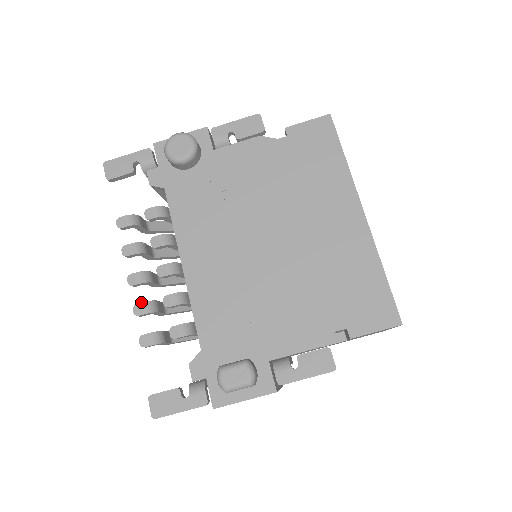
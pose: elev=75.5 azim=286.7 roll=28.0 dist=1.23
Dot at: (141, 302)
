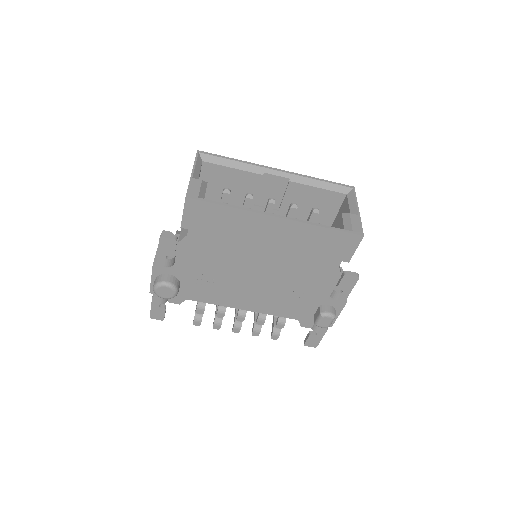
Dot at: (252, 332)
